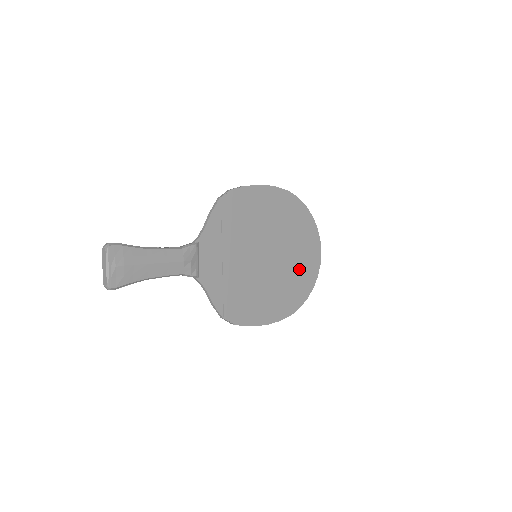
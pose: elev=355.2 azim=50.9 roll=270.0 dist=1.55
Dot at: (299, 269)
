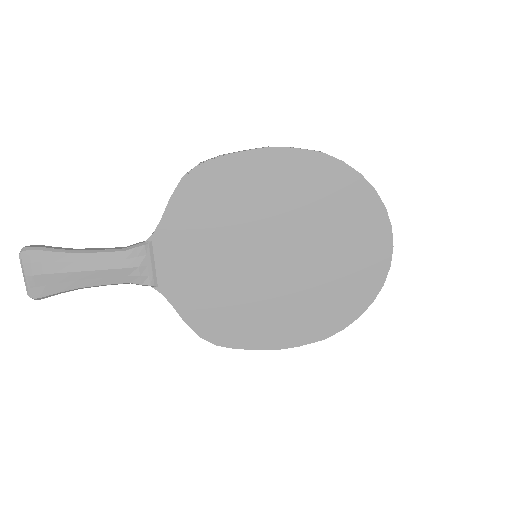
Dot at: (342, 274)
